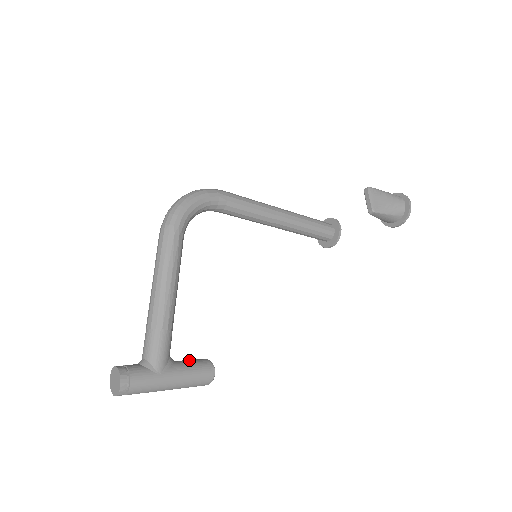
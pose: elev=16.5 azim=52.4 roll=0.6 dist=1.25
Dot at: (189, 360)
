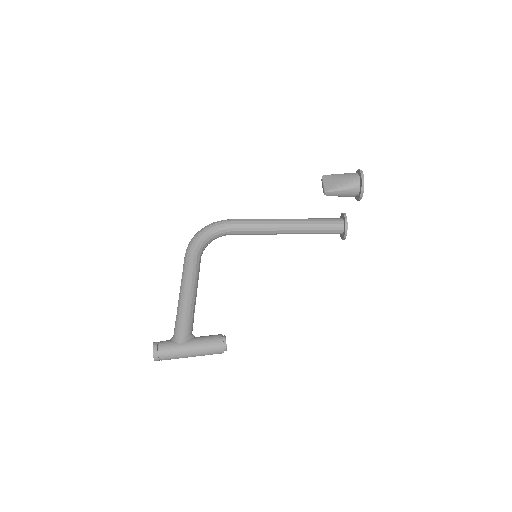
Dot at: occluded
